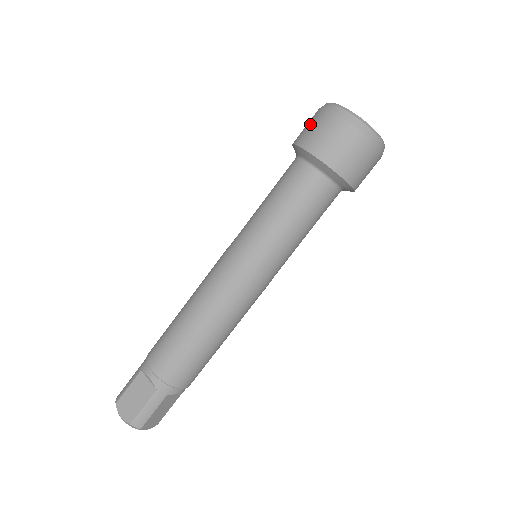
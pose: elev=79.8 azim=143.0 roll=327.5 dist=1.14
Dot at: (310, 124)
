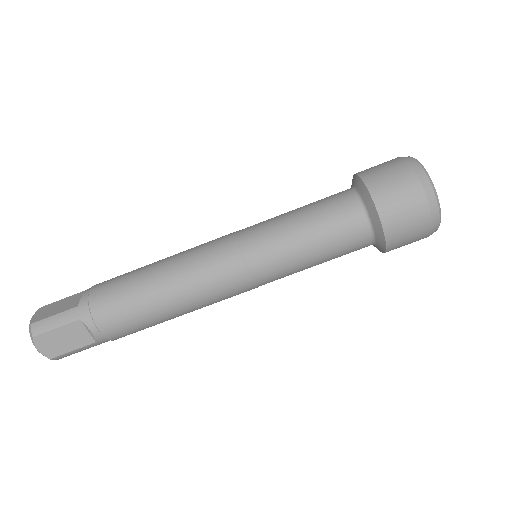
Dot at: occluded
